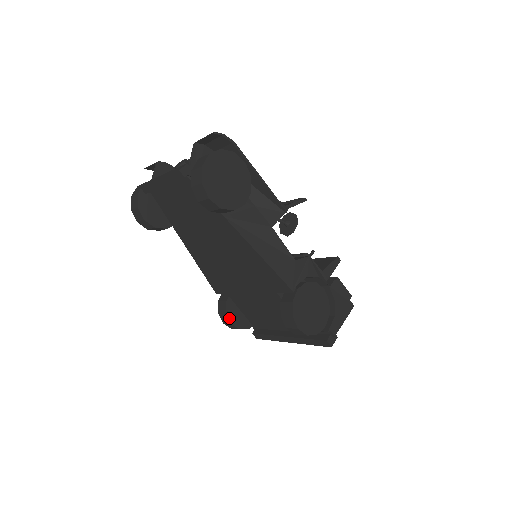
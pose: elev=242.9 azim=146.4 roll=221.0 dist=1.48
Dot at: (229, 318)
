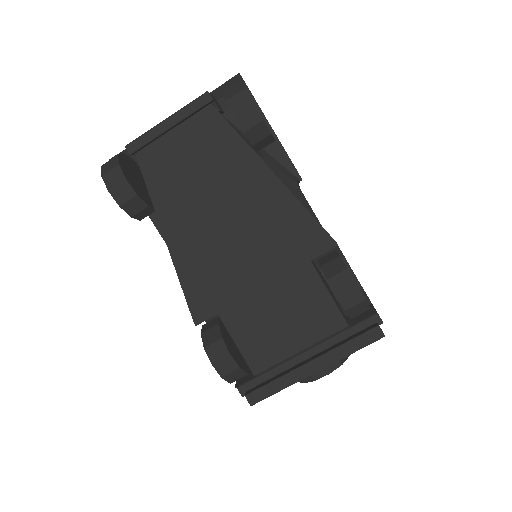
Dot at: (226, 346)
